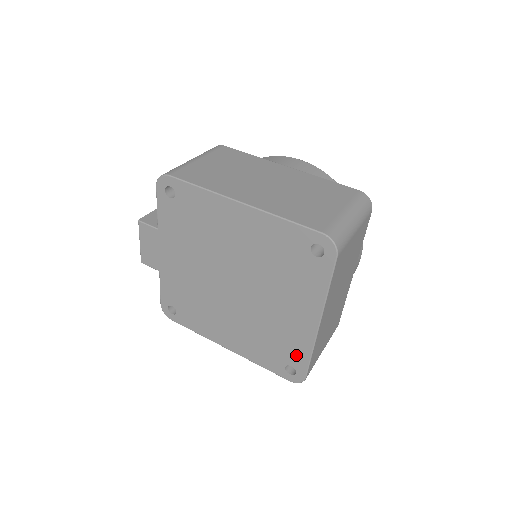
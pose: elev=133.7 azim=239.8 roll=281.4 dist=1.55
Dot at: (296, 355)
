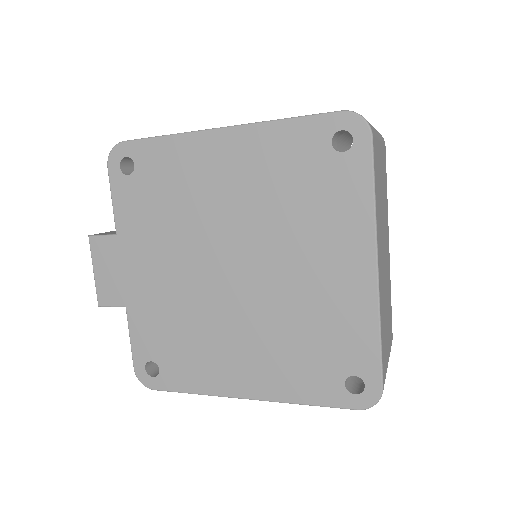
Dot at: (356, 348)
